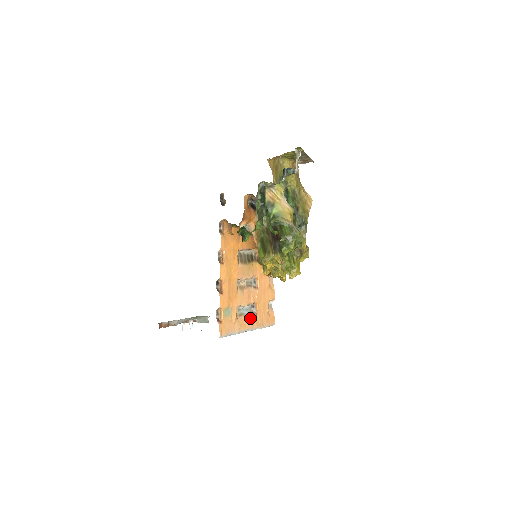
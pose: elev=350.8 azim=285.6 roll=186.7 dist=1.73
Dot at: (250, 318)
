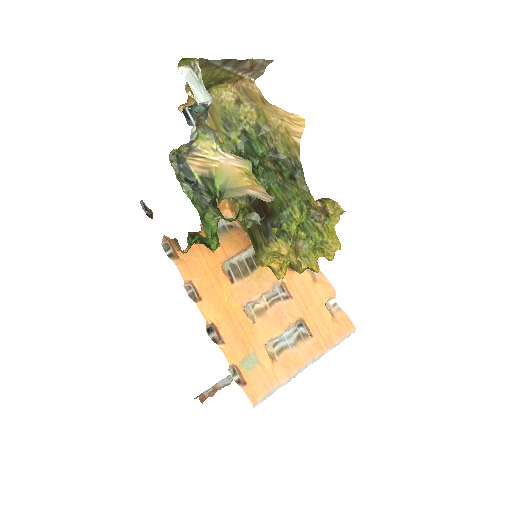
Dot at: (301, 346)
